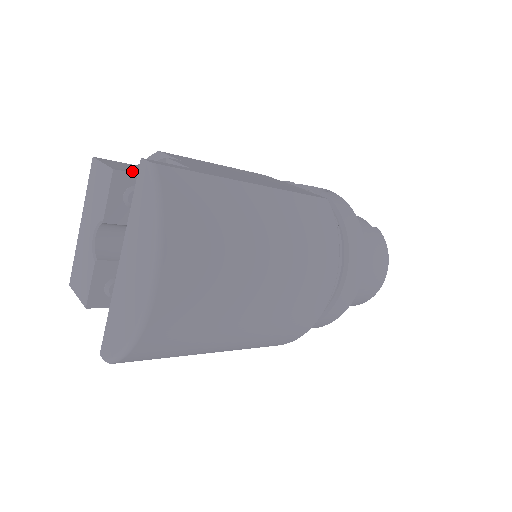
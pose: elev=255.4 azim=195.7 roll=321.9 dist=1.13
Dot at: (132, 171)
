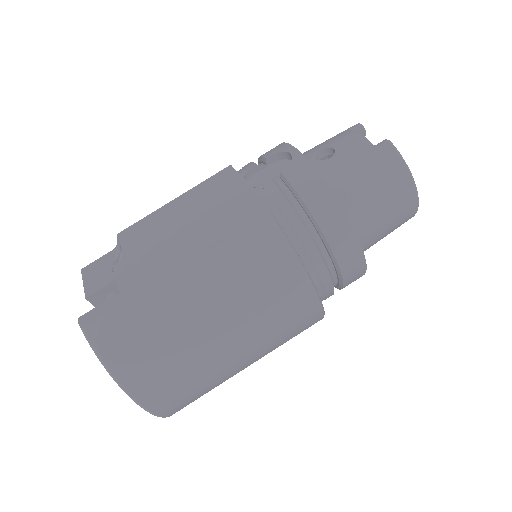
Dot at: (101, 284)
